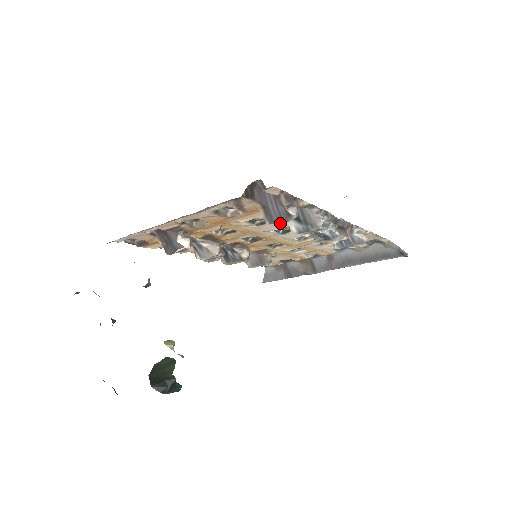
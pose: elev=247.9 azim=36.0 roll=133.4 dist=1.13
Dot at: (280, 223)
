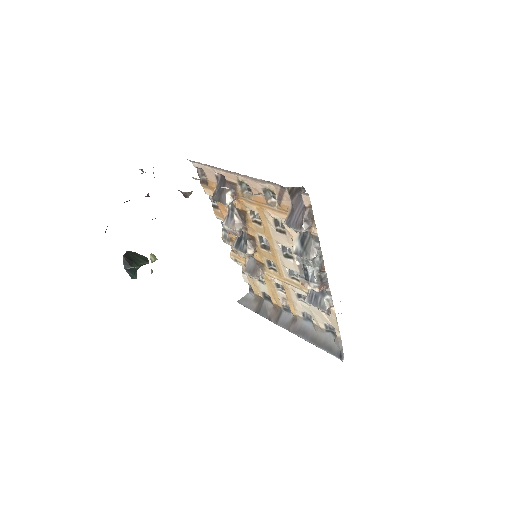
Dot at: (290, 241)
